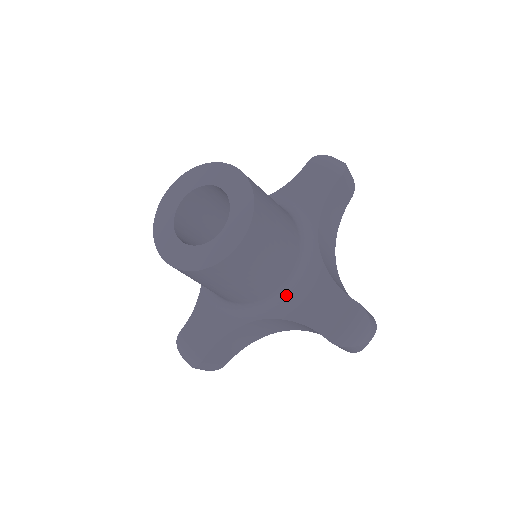
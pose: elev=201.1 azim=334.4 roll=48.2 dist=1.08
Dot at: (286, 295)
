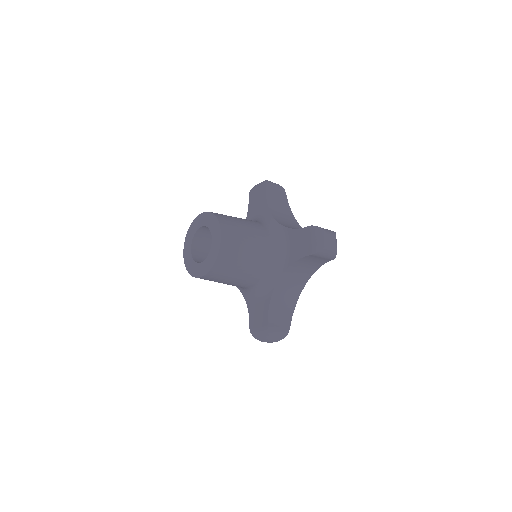
Dot at: (249, 292)
